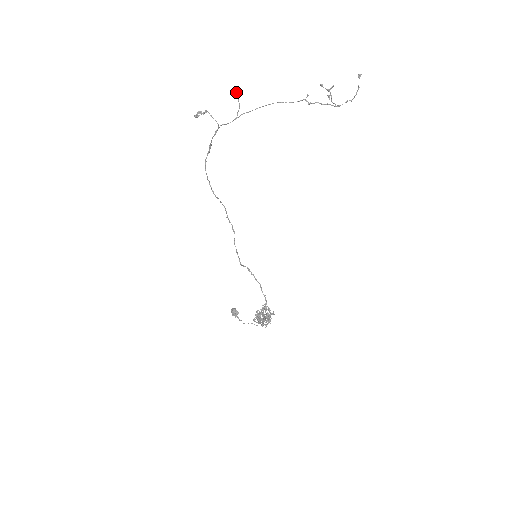
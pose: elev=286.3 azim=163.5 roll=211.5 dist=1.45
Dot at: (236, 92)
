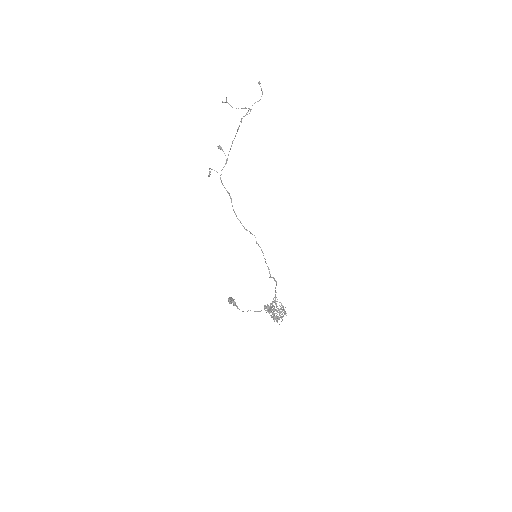
Dot at: (218, 146)
